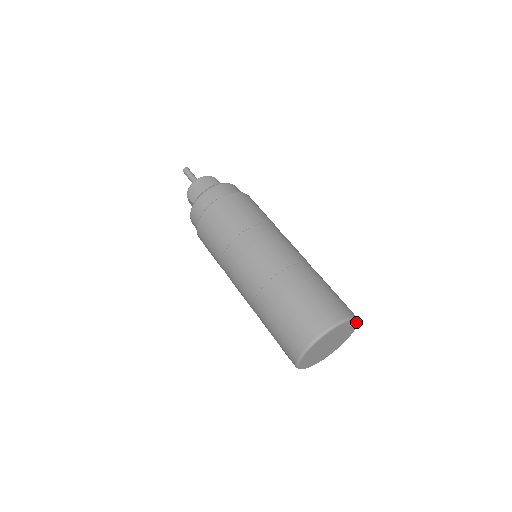
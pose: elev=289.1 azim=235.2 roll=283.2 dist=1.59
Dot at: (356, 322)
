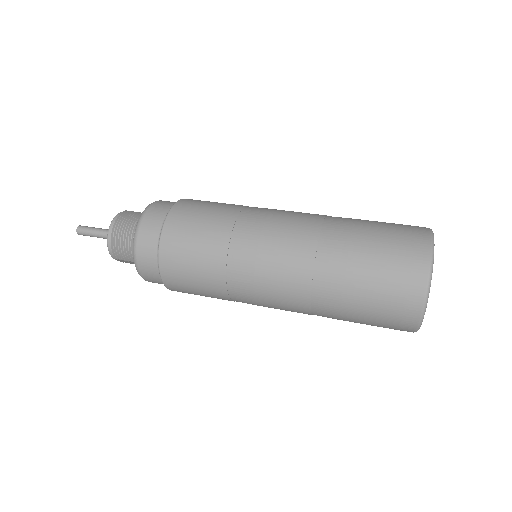
Dot at: occluded
